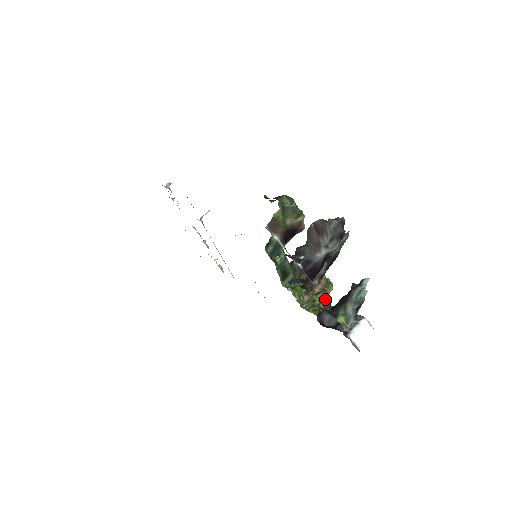
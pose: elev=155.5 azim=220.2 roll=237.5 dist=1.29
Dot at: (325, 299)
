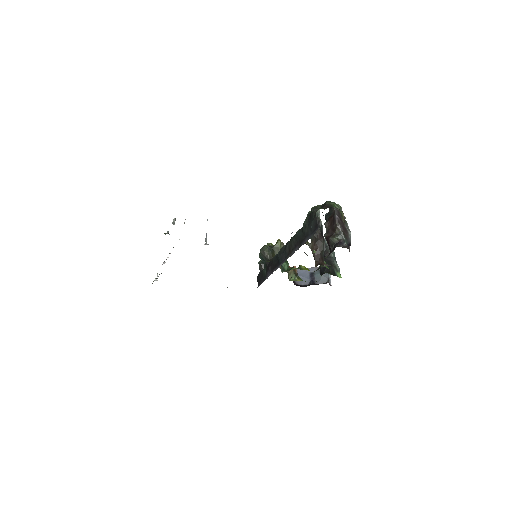
Dot at: occluded
